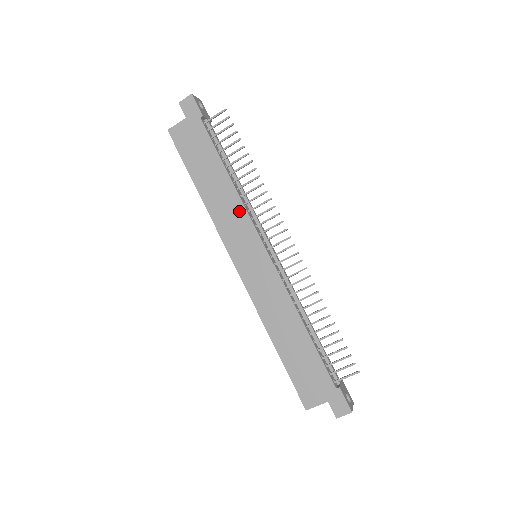
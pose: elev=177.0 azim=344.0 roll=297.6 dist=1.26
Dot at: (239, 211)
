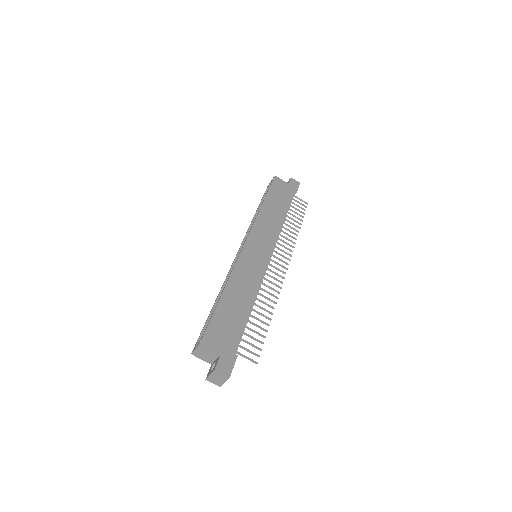
Dot at: (275, 231)
